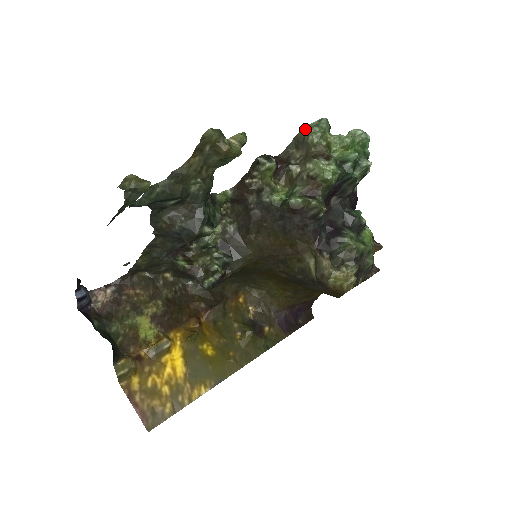
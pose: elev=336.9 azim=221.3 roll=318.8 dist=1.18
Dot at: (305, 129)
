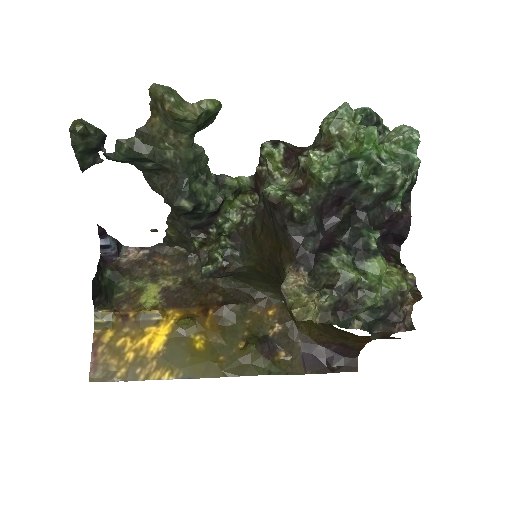
Dot at: occluded
